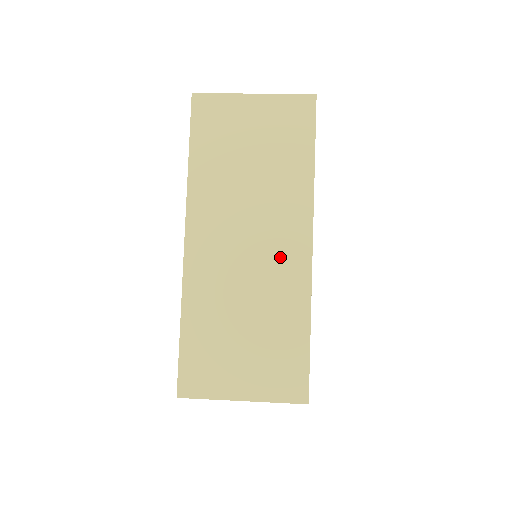
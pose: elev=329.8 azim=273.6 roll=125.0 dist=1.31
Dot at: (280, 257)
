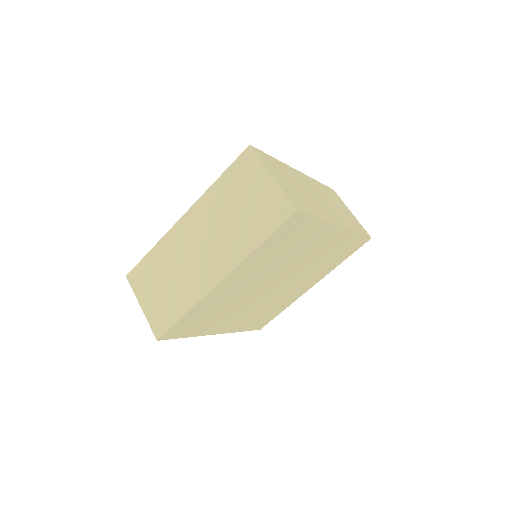
Dot at: (205, 270)
